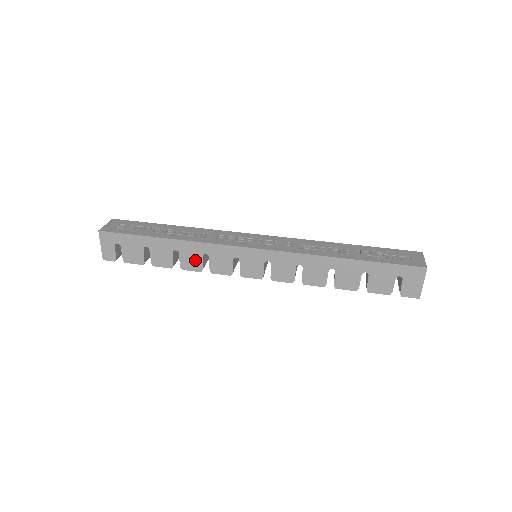
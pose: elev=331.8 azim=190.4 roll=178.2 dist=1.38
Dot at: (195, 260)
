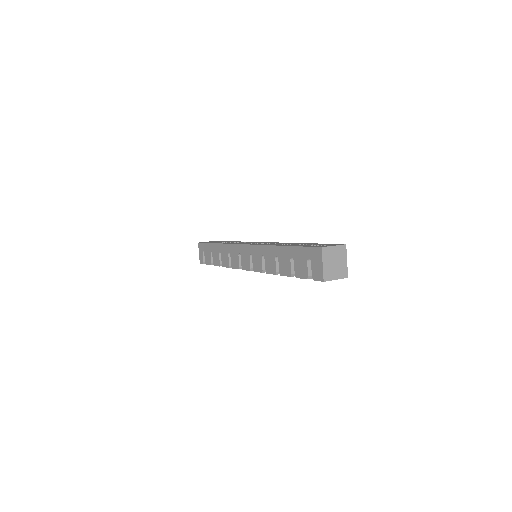
Dot at: (226, 258)
